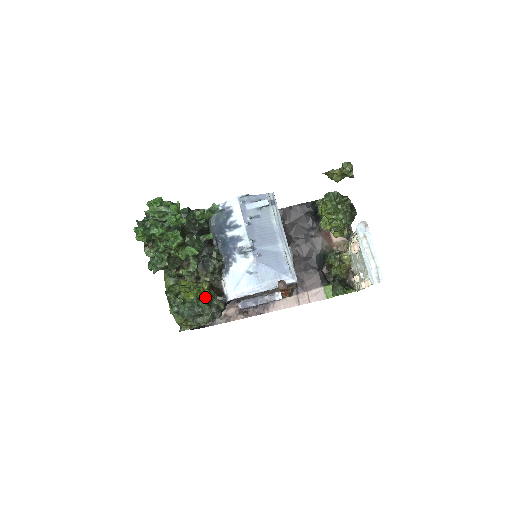
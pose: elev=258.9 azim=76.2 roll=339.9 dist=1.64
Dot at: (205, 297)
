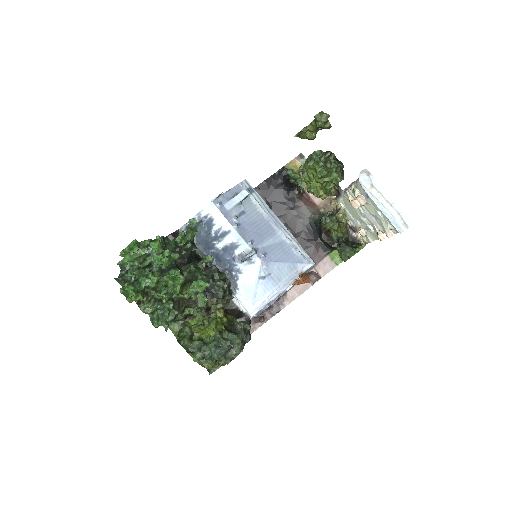
Dot at: (225, 326)
